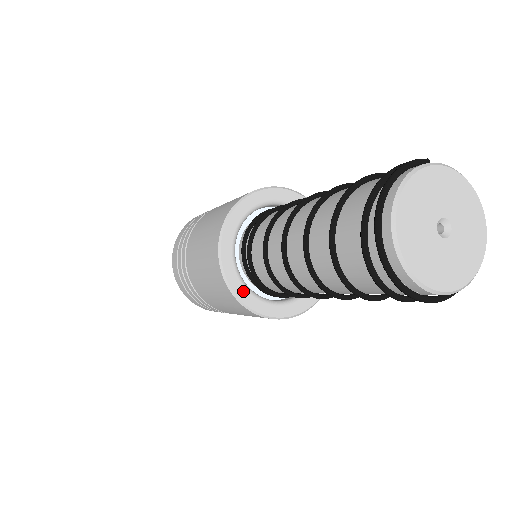
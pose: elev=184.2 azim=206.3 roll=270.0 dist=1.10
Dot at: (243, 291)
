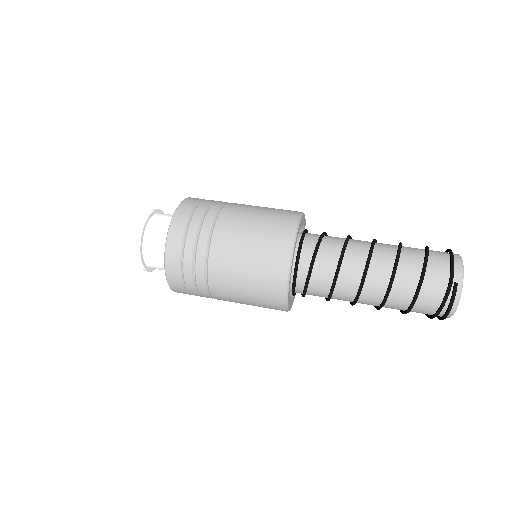
Dot at: (294, 296)
